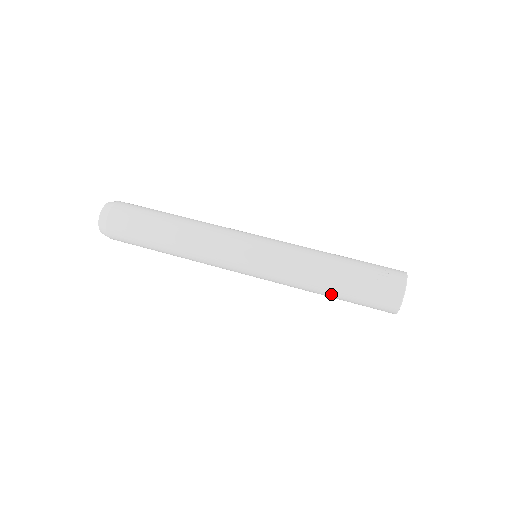
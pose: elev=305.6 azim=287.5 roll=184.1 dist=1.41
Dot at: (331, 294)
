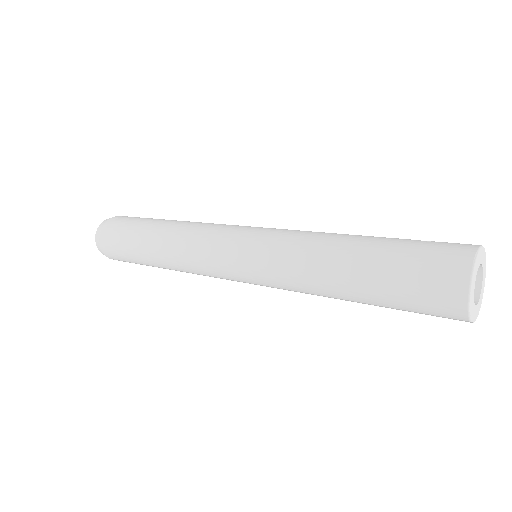
Dot at: (350, 268)
